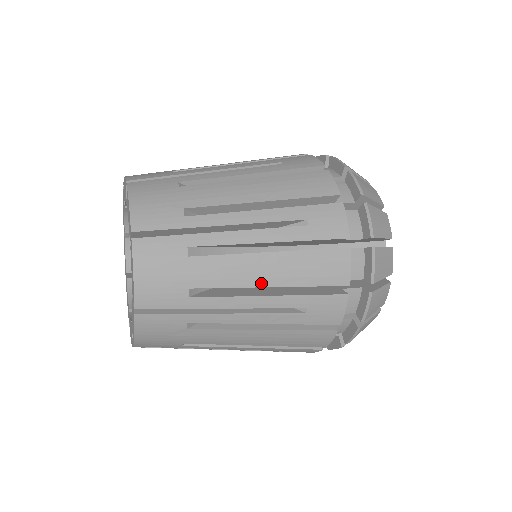
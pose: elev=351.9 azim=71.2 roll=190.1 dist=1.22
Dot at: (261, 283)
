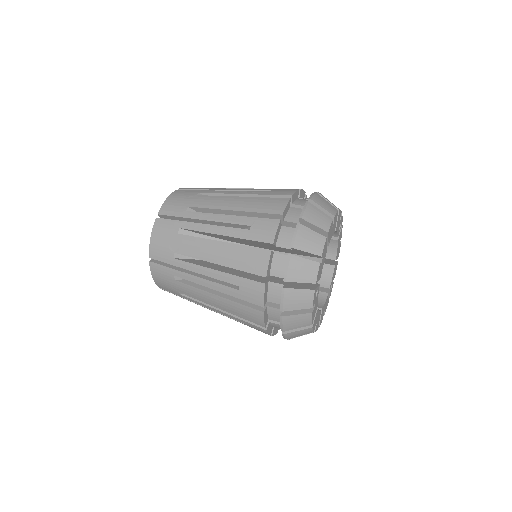
Dot at: occluded
